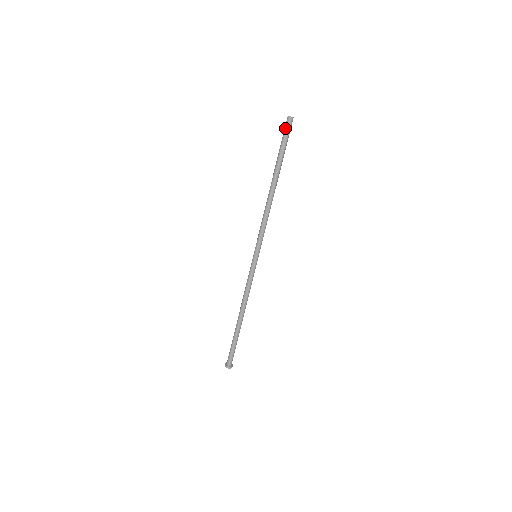
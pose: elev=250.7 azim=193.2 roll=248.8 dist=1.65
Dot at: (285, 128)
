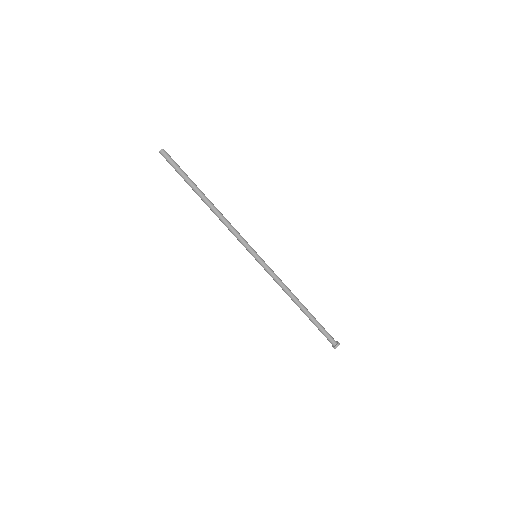
Dot at: (167, 161)
